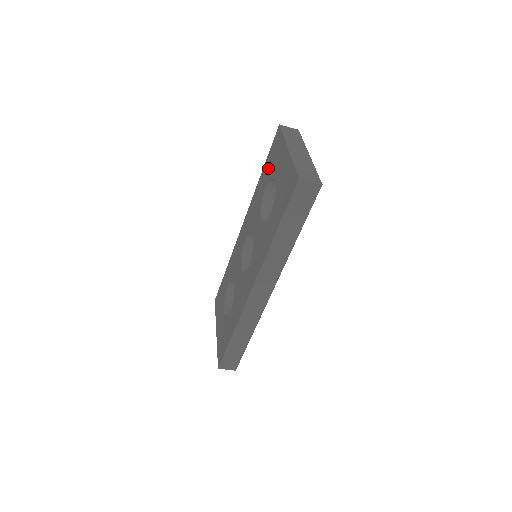
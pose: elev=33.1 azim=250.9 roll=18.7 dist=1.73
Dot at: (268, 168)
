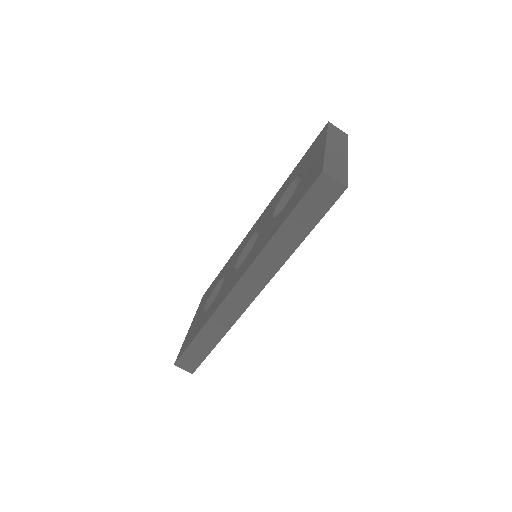
Dot at: (301, 164)
